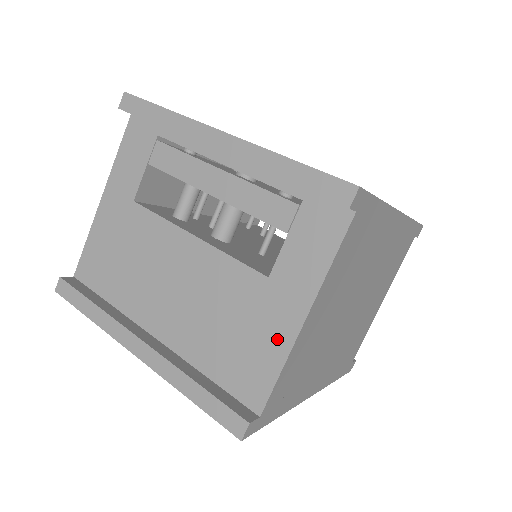
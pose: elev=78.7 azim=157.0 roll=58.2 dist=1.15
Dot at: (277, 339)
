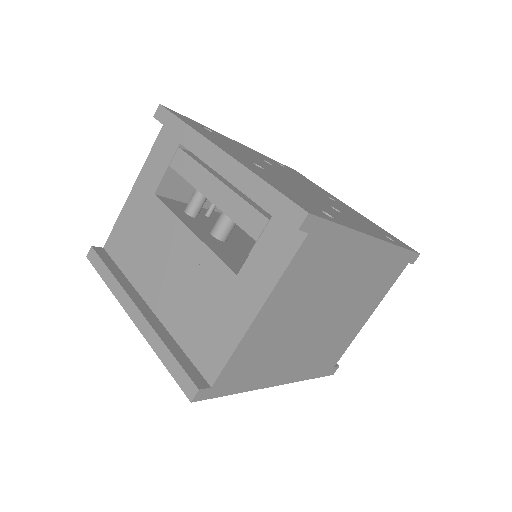
Dot at: (234, 327)
